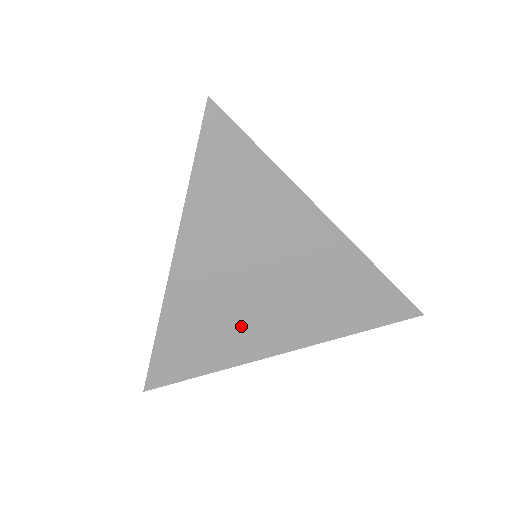
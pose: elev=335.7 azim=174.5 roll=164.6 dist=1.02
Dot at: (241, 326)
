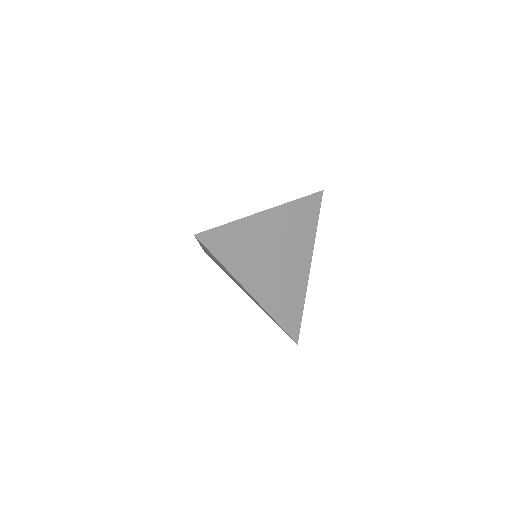
Dot at: (254, 262)
